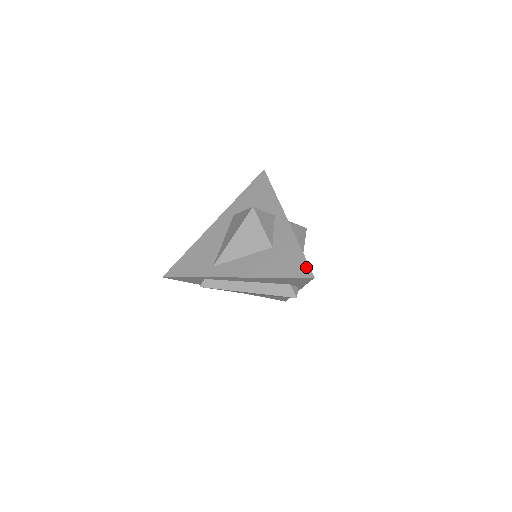
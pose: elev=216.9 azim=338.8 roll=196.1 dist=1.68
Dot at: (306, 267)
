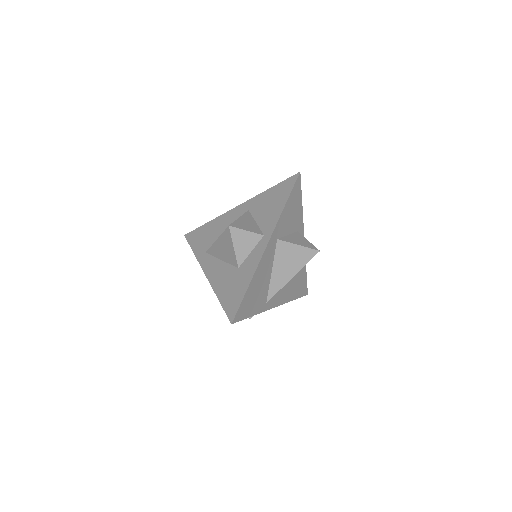
Dot at: (236, 309)
